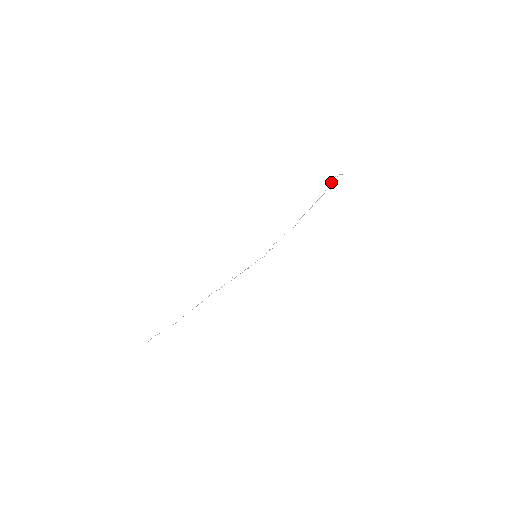
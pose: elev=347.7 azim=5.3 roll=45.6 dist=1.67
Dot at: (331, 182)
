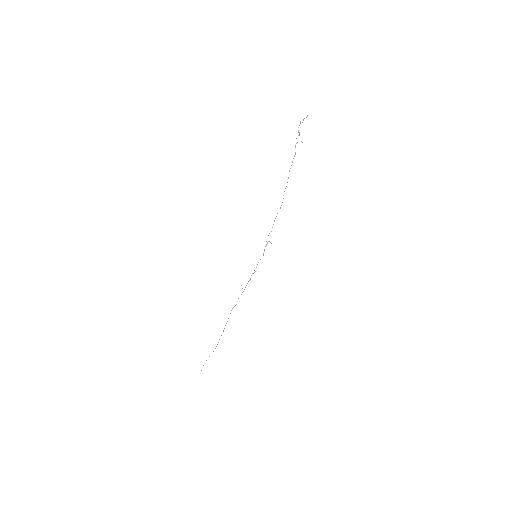
Dot at: occluded
